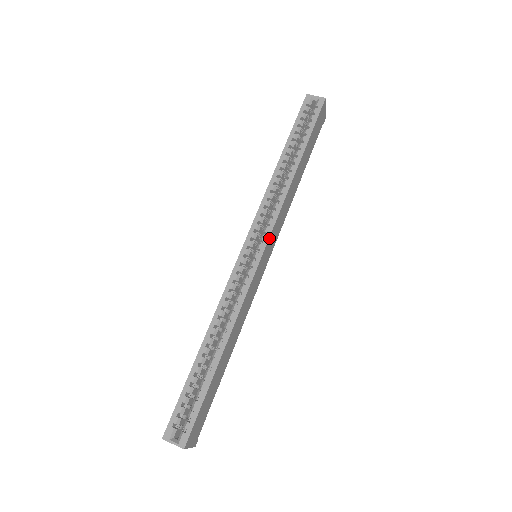
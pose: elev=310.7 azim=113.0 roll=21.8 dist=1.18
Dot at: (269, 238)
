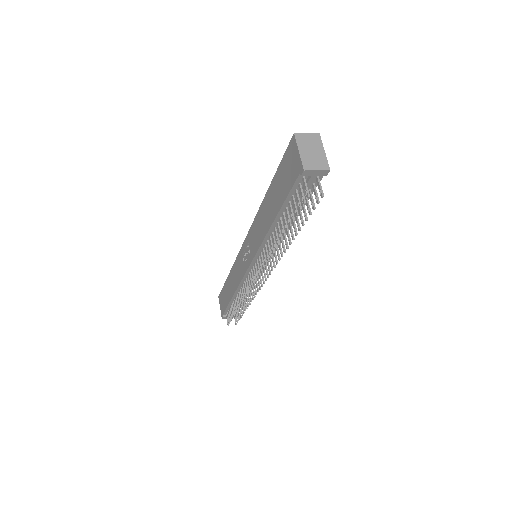
Dot at: occluded
